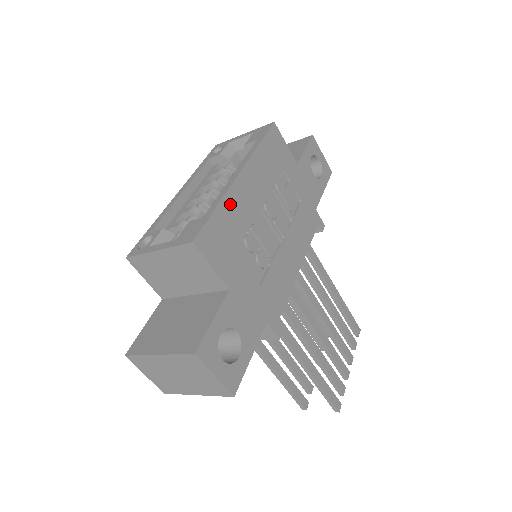
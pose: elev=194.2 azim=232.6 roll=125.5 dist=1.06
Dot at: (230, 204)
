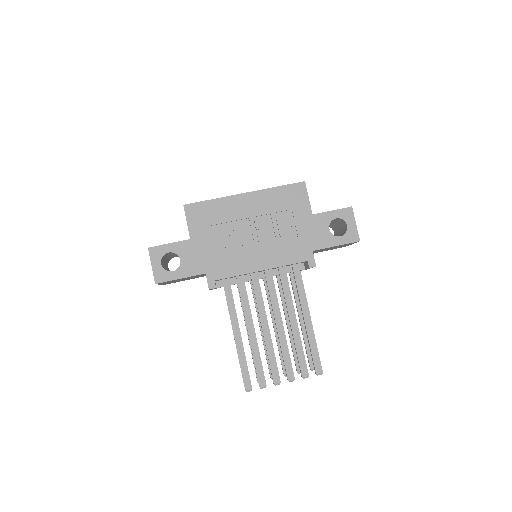
Dot at: (224, 203)
